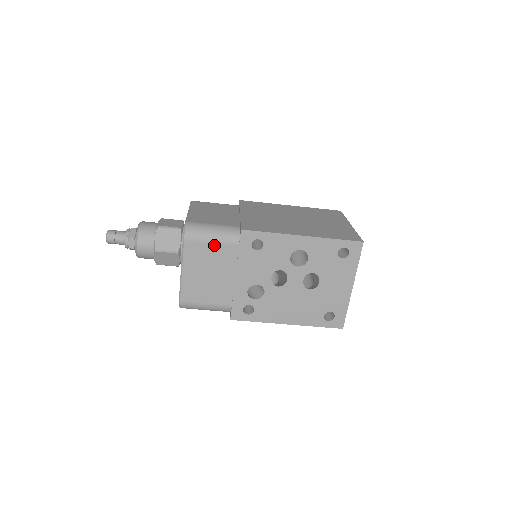
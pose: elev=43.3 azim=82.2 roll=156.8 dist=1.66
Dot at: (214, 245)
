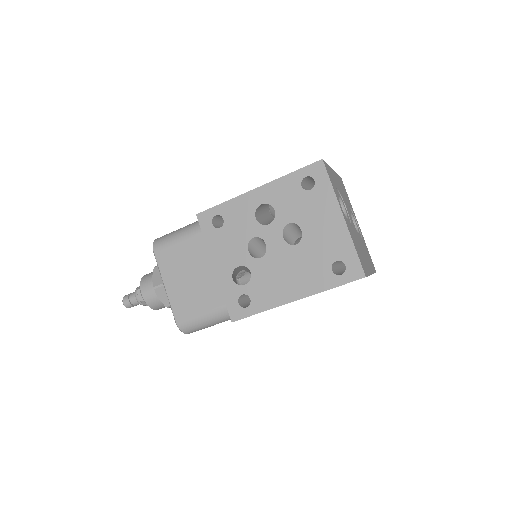
Dot at: (181, 244)
